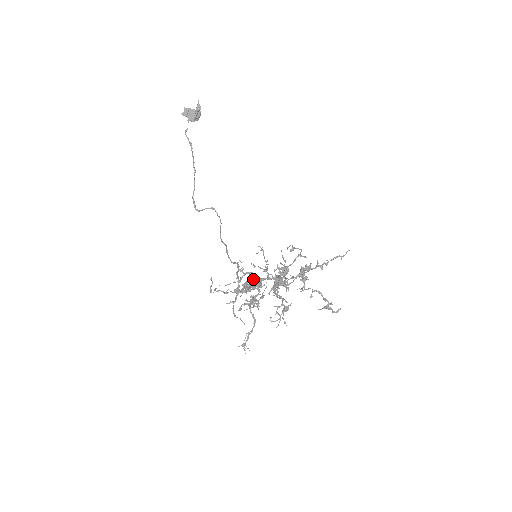
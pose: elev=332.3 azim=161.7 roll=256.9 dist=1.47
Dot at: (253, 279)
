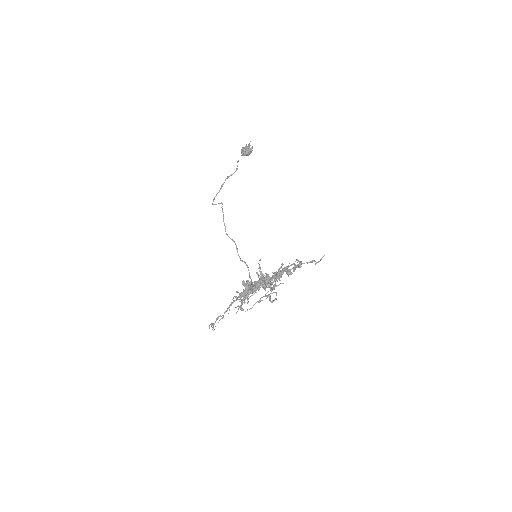
Dot at: (255, 281)
